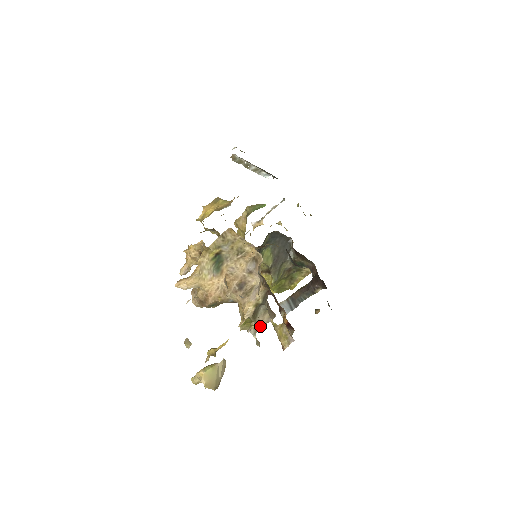
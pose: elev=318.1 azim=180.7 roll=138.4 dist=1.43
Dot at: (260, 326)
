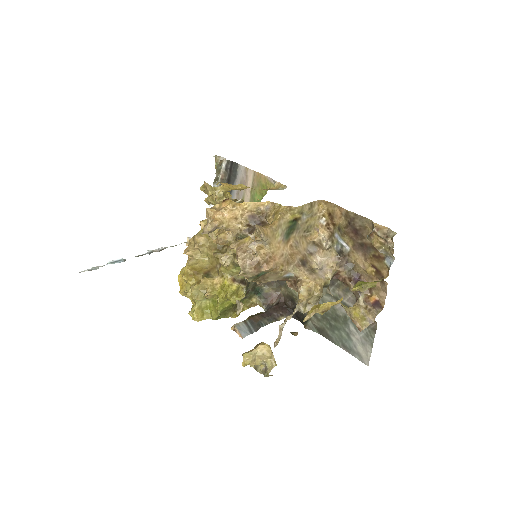
Dot at: occluded
